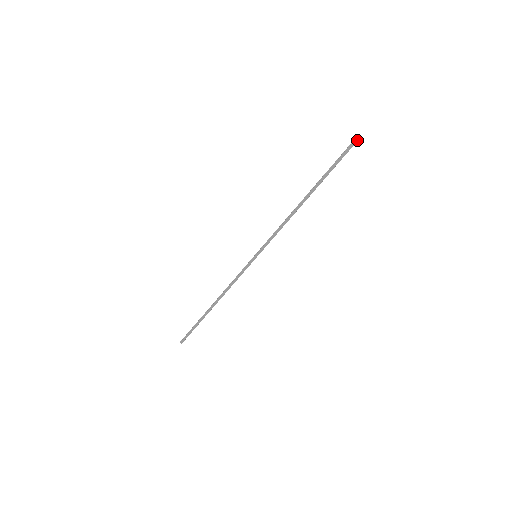
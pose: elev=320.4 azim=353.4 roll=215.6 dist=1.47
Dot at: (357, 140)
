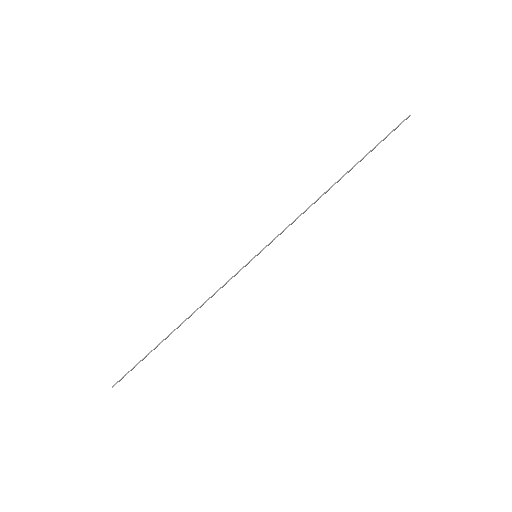
Dot at: occluded
